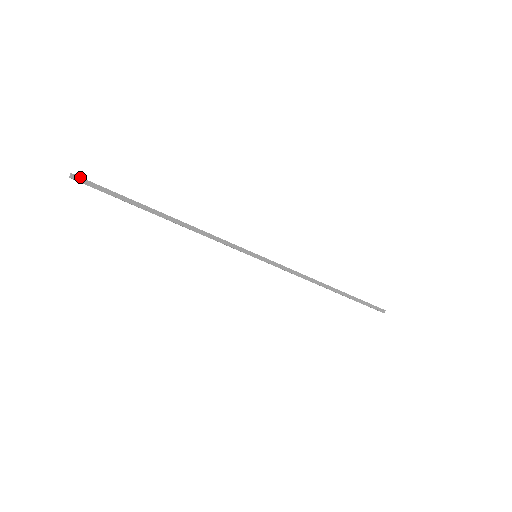
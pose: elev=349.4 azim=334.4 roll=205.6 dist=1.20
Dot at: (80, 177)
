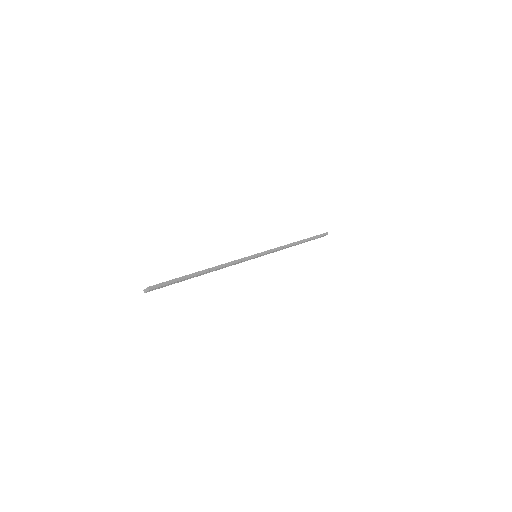
Dot at: (153, 285)
